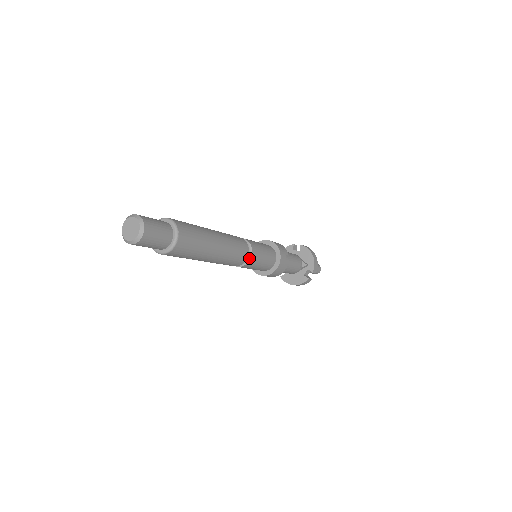
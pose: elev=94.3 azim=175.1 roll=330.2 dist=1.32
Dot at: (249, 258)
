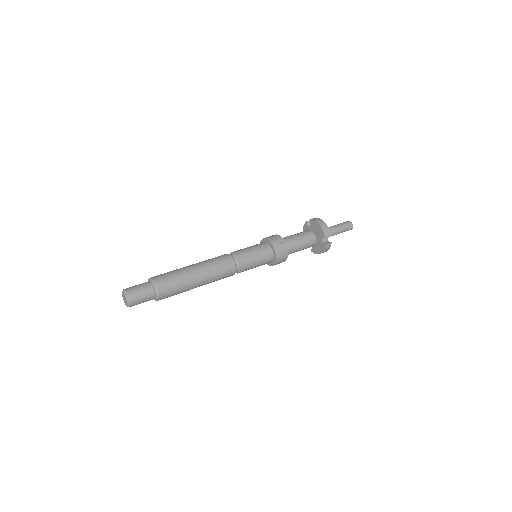
Dot at: (239, 265)
